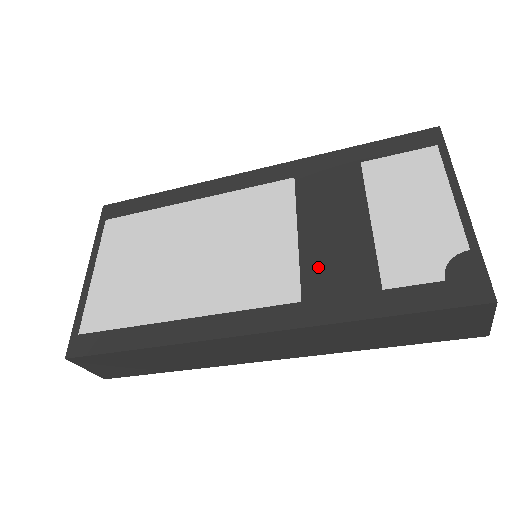
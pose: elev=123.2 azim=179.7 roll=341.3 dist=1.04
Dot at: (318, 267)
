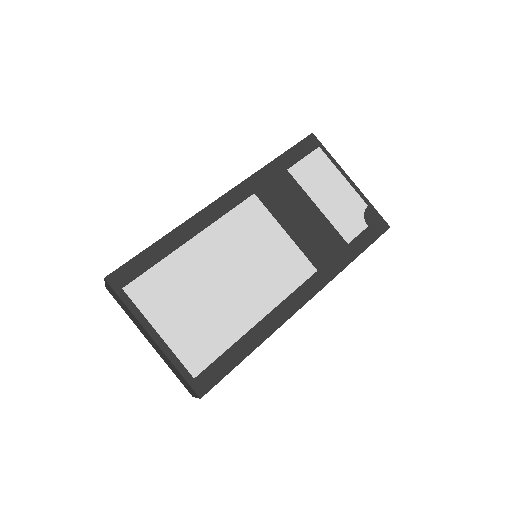
Dot at: (312, 247)
